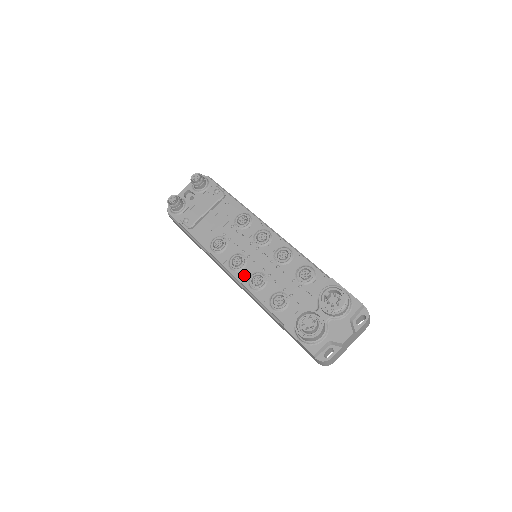
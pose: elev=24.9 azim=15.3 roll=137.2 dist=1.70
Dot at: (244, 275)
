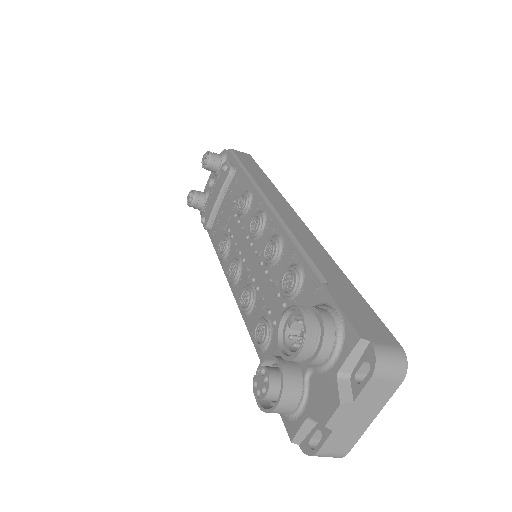
Dot at: (239, 291)
